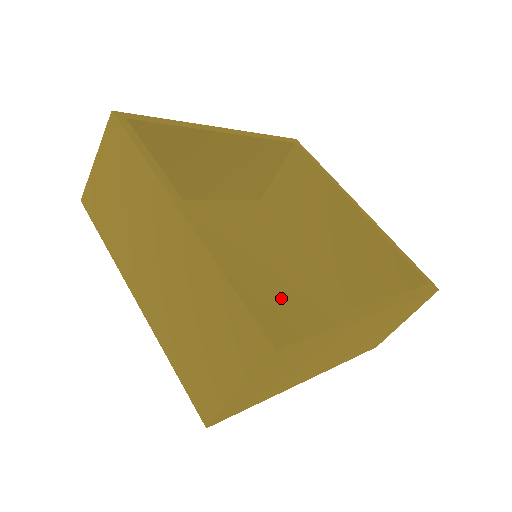
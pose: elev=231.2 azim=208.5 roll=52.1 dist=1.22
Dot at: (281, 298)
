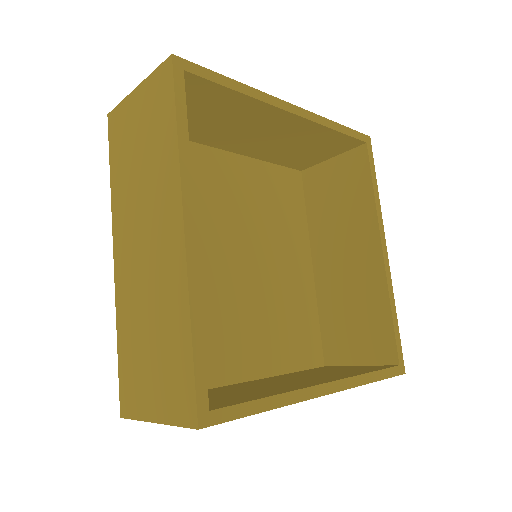
Dot at: (260, 300)
